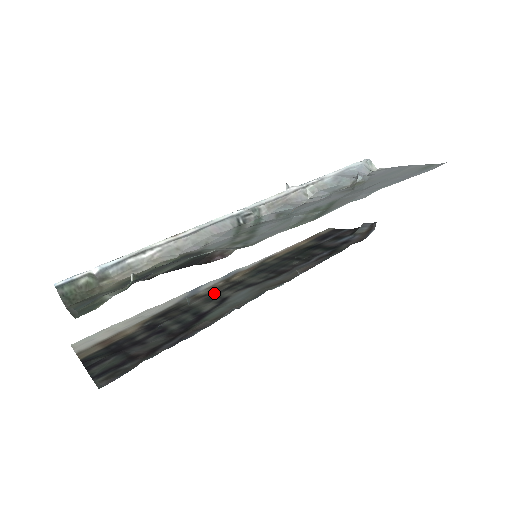
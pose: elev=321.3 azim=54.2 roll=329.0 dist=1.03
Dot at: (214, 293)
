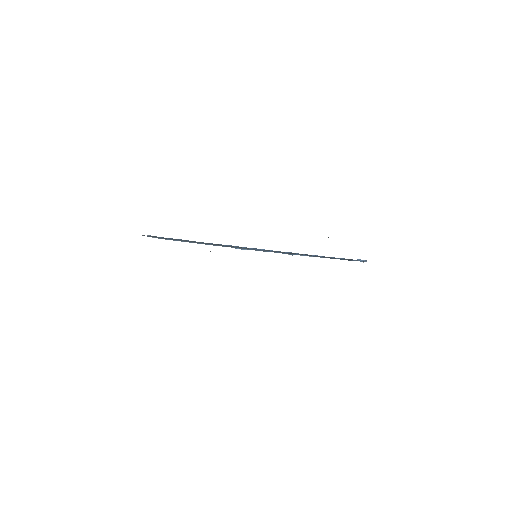
Dot at: occluded
